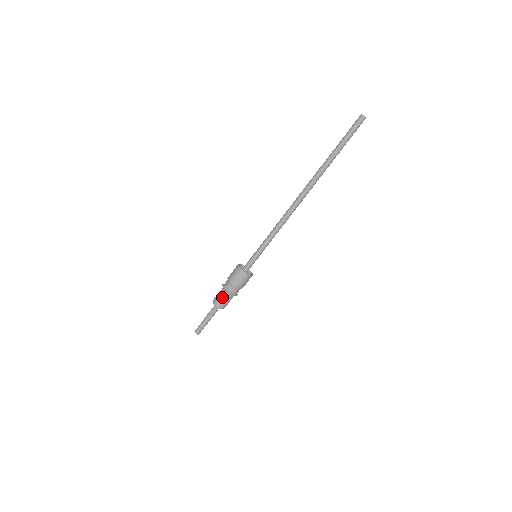
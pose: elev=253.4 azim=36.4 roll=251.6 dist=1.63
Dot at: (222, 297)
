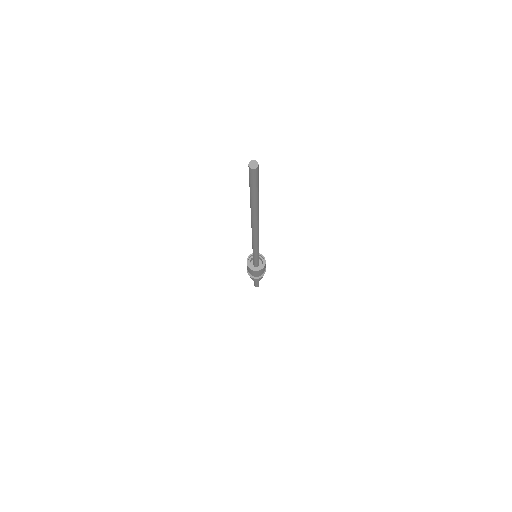
Dot at: occluded
